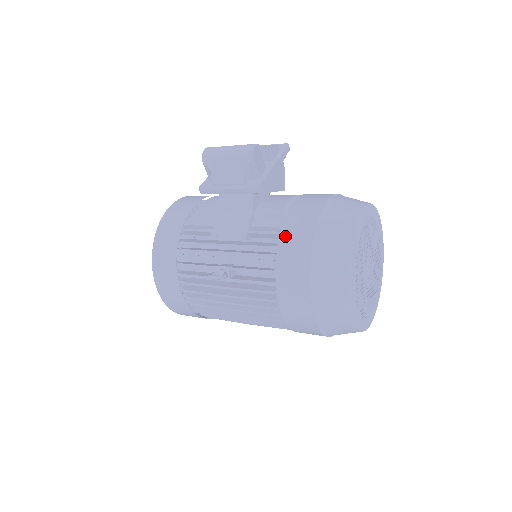
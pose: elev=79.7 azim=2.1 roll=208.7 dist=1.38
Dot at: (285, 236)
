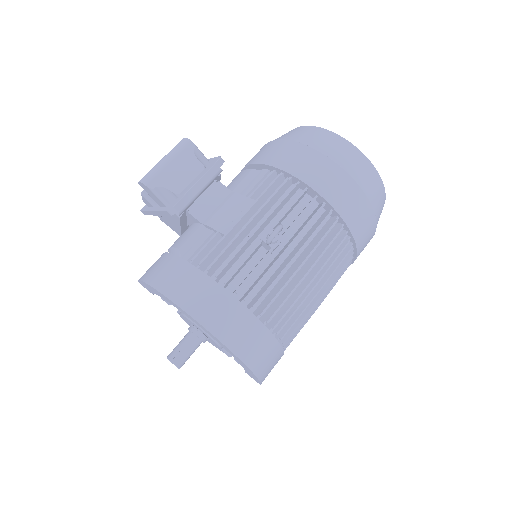
Dot at: (281, 163)
